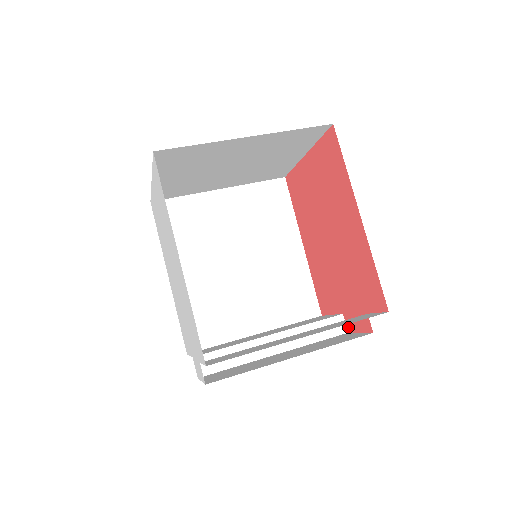
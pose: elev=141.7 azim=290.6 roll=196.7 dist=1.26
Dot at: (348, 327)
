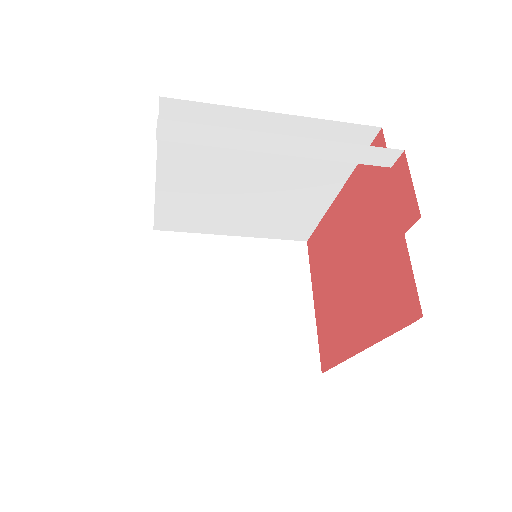
Dot at: (414, 217)
